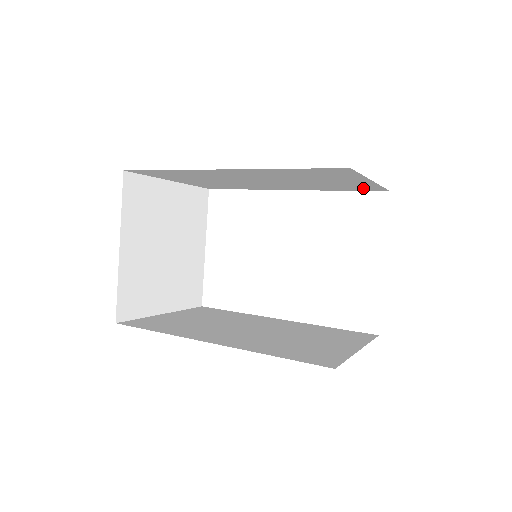
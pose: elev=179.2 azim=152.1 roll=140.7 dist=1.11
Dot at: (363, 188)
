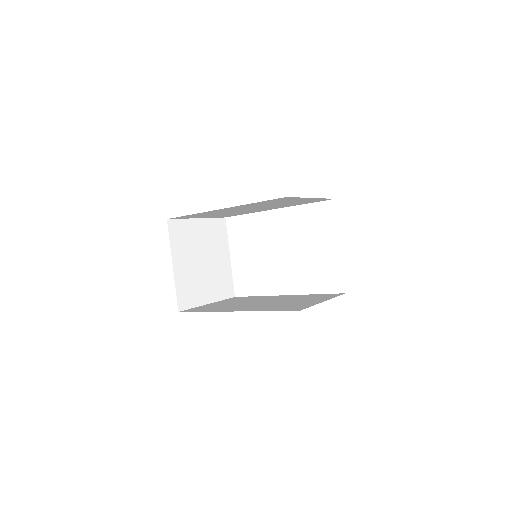
Dot at: occluded
